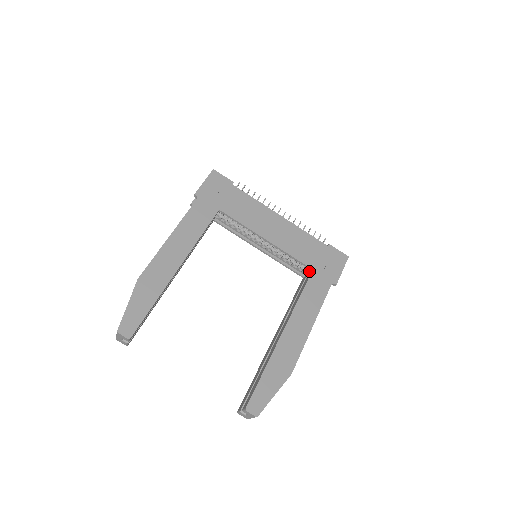
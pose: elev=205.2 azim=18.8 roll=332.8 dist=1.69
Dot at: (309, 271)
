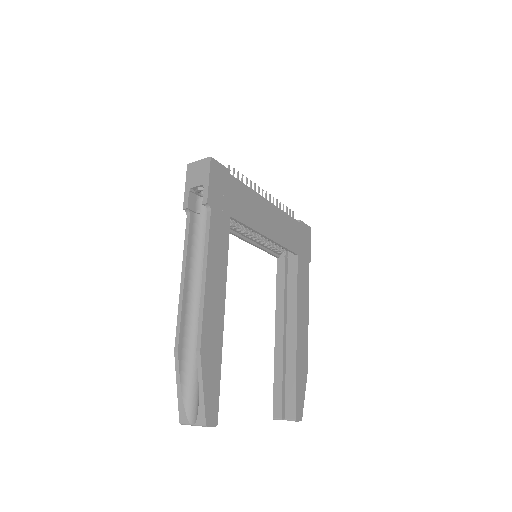
Dot at: (285, 252)
